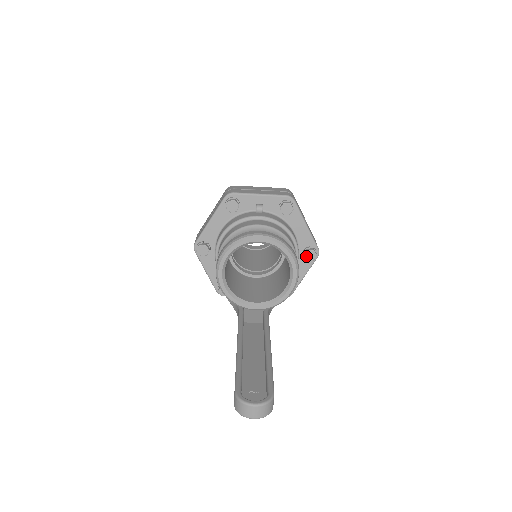
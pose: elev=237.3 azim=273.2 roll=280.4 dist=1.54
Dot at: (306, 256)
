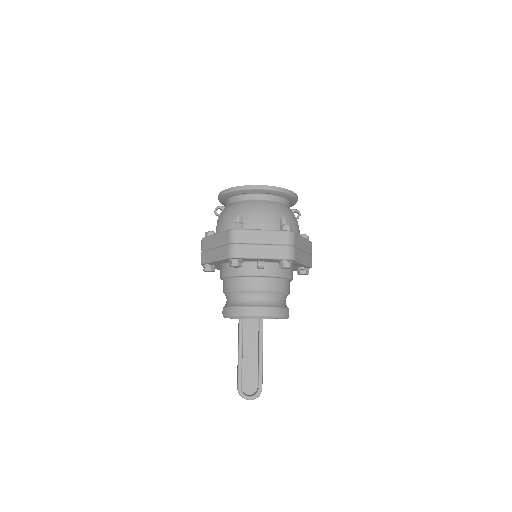
Dot at: (299, 274)
